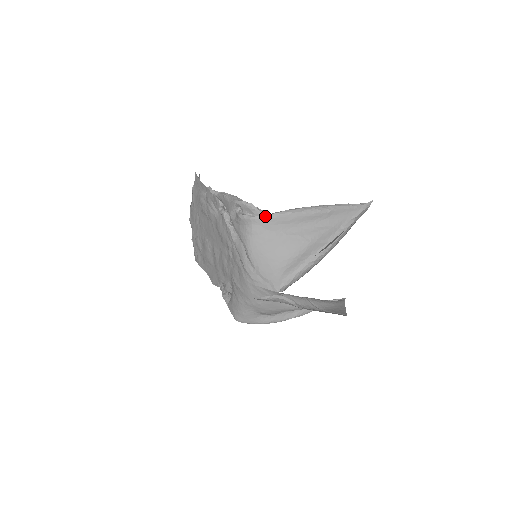
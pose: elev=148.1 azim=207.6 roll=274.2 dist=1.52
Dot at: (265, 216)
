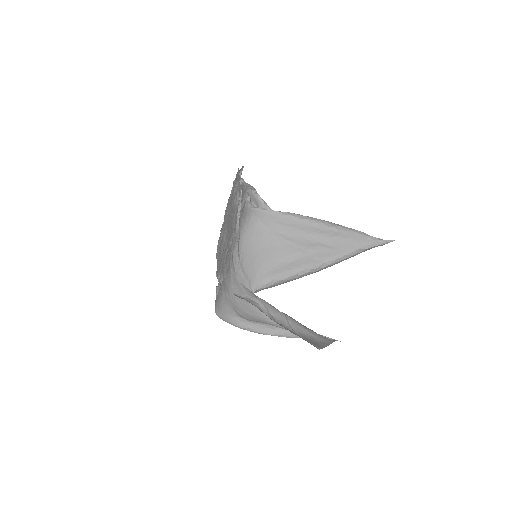
Dot at: (266, 210)
